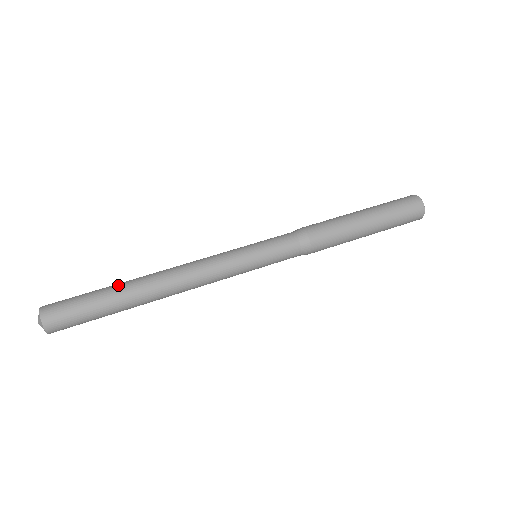
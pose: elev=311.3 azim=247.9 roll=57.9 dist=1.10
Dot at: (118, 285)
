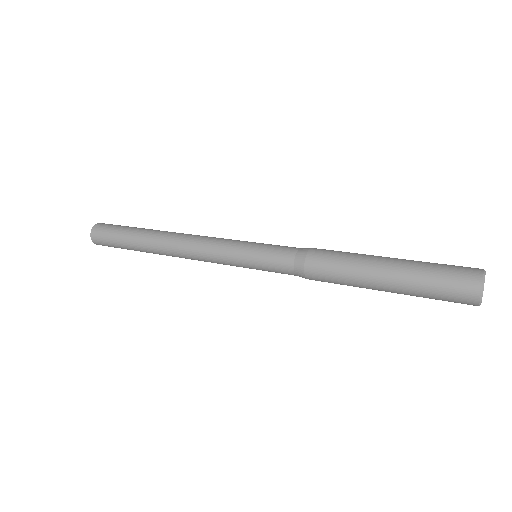
Dot at: (148, 229)
